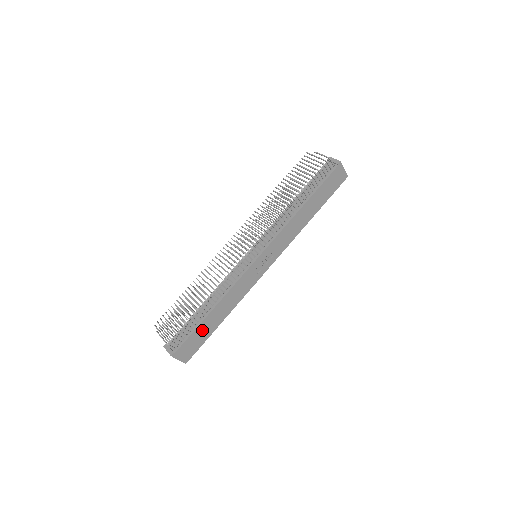
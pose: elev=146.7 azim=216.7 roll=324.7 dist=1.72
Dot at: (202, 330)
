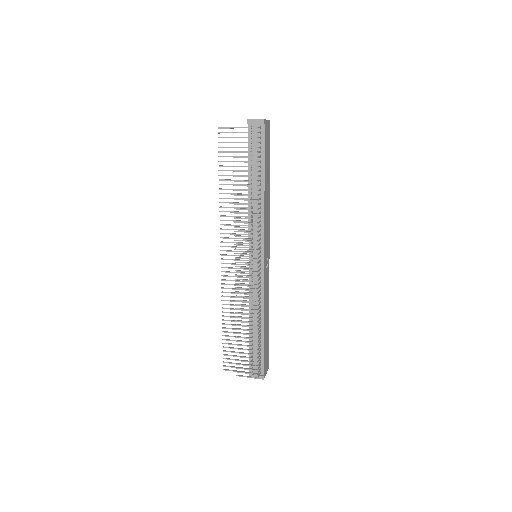
Dot at: (266, 342)
